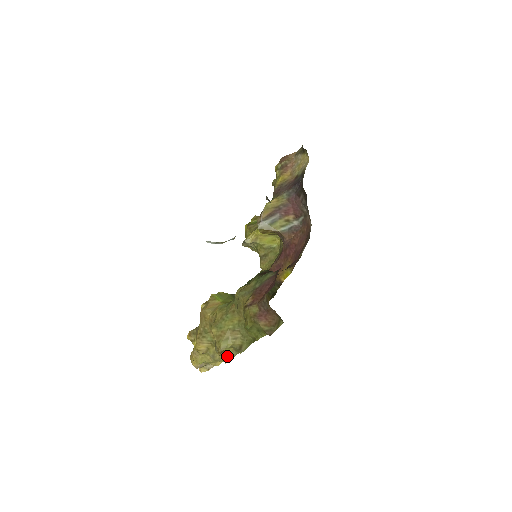
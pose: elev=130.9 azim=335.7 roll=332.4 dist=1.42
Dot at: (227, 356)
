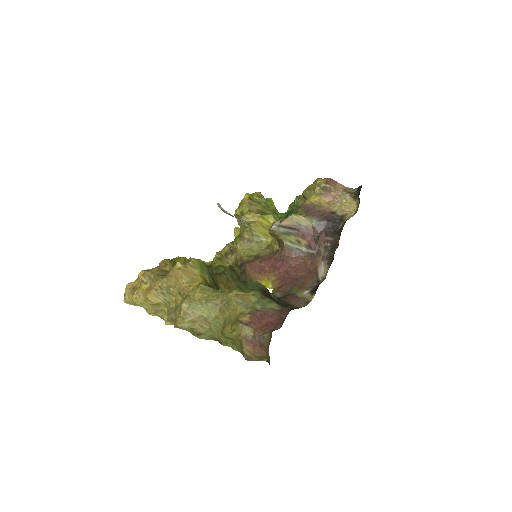
Dot at: occluded
